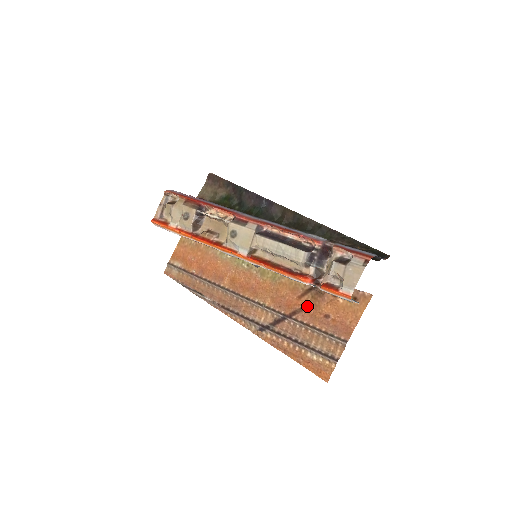
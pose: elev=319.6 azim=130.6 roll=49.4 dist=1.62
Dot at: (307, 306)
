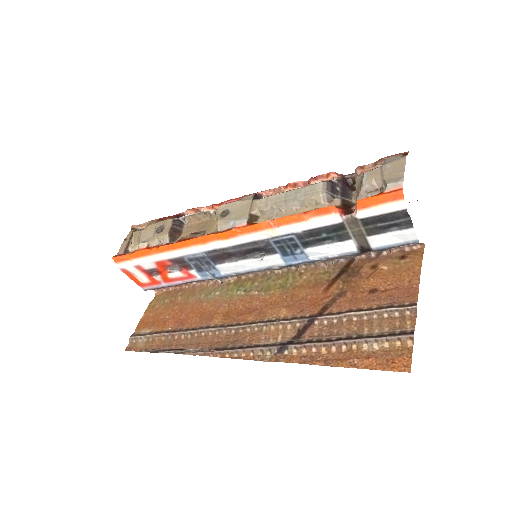
Dot at: (340, 293)
